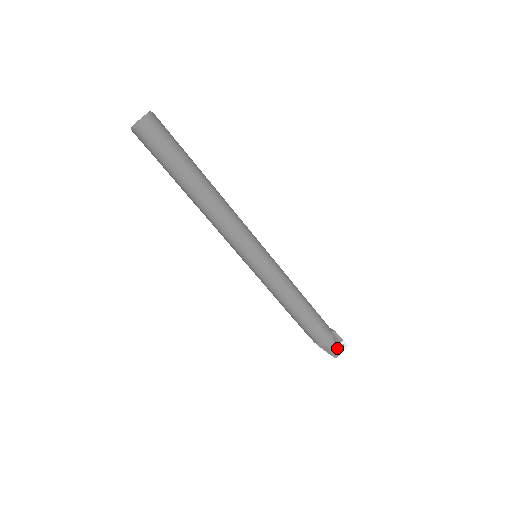
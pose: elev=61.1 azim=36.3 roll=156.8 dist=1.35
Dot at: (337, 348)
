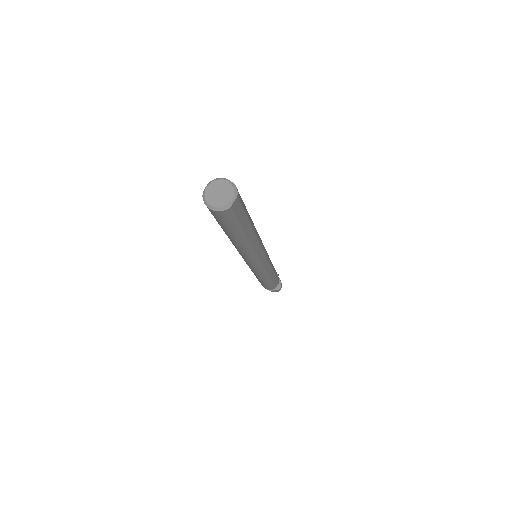
Dot at: occluded
